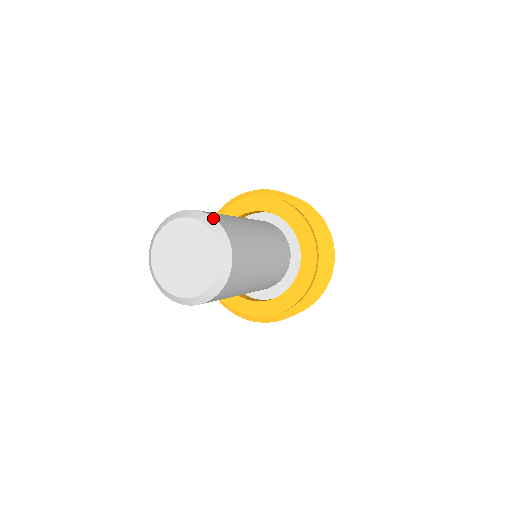
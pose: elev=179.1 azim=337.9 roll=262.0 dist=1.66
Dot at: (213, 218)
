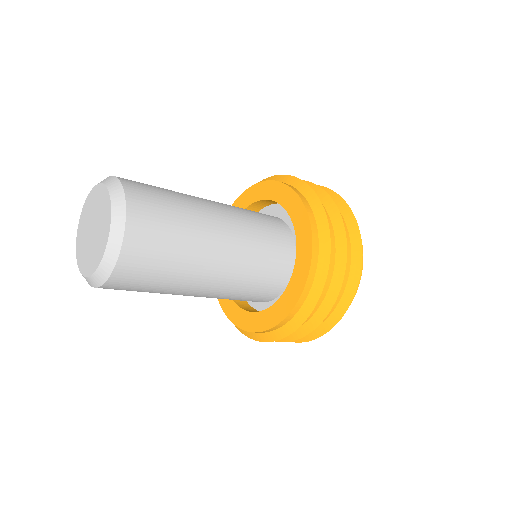
Dot at: (114, 176)
